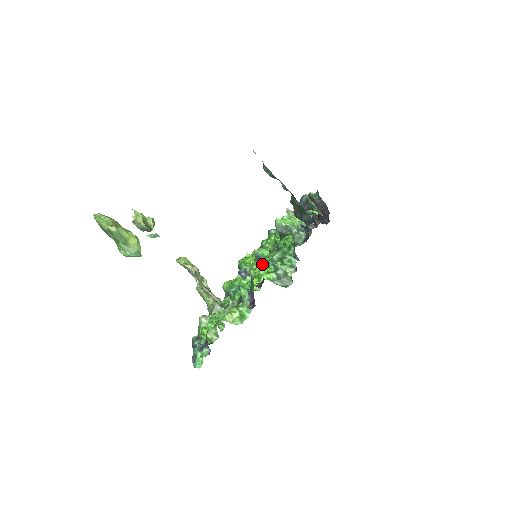
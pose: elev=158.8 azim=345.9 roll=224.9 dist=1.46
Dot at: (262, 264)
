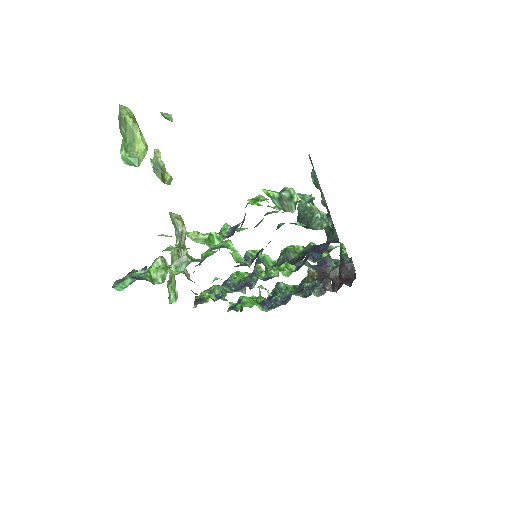
Dot at: occluded
